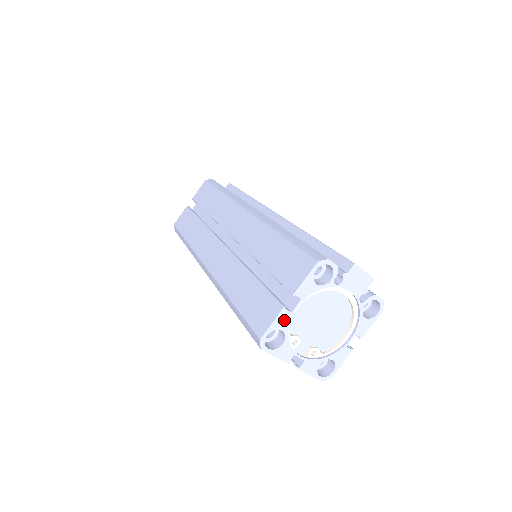
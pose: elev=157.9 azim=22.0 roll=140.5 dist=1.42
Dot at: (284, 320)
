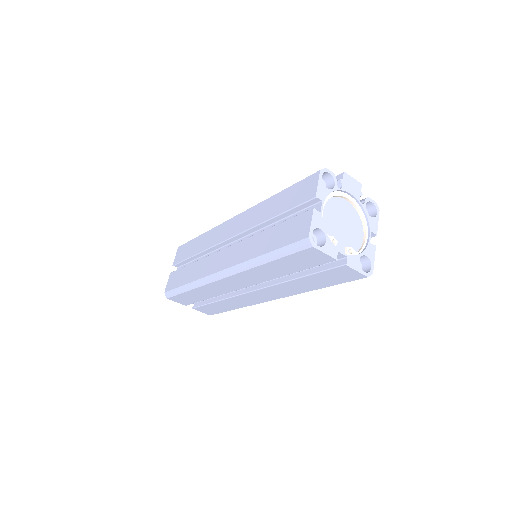
Dot at: (318, 219)
